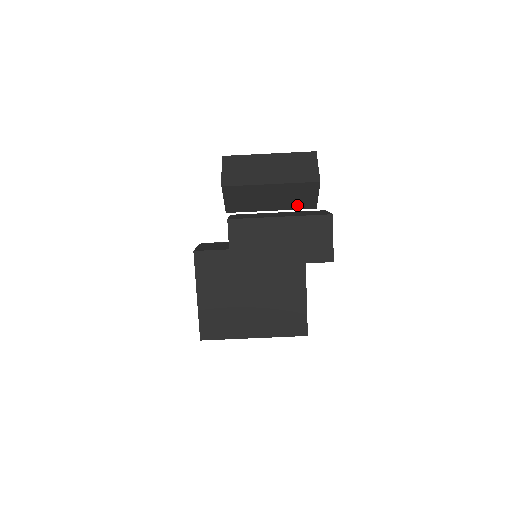
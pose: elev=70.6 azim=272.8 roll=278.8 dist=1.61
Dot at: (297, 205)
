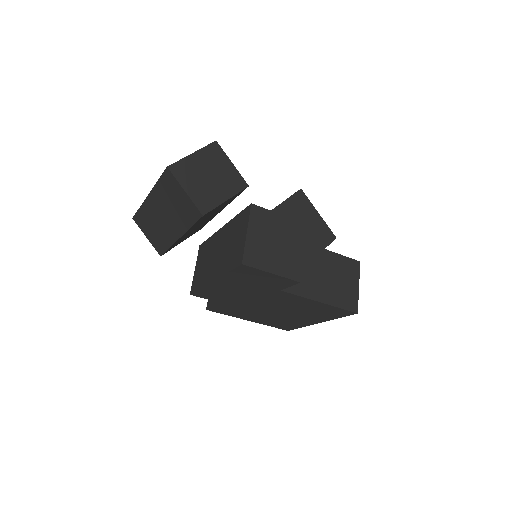
Dot at: (229, 202)
